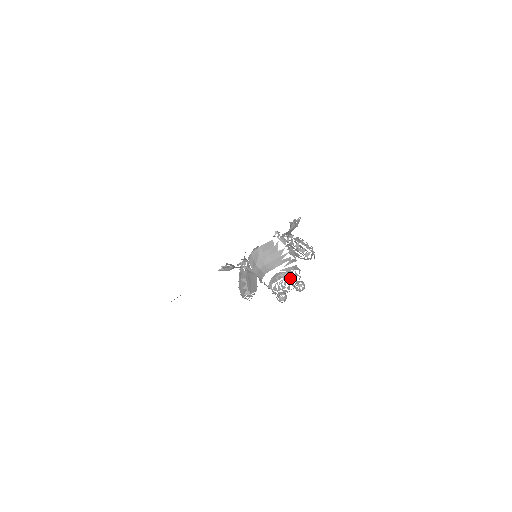
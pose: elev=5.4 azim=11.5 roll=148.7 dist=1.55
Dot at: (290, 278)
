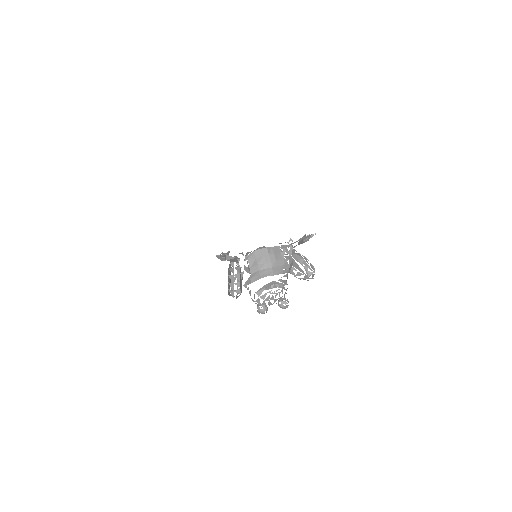
Dot at: occluded
